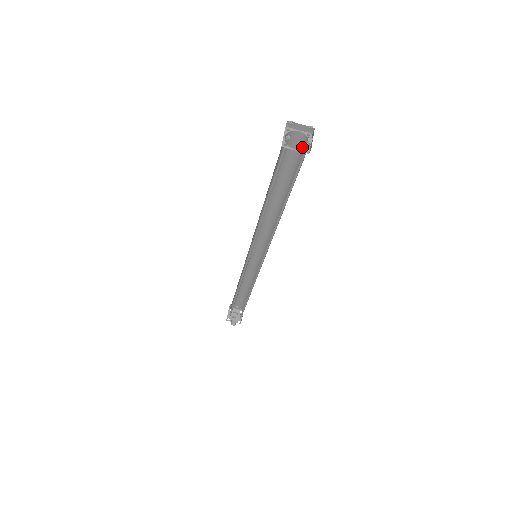
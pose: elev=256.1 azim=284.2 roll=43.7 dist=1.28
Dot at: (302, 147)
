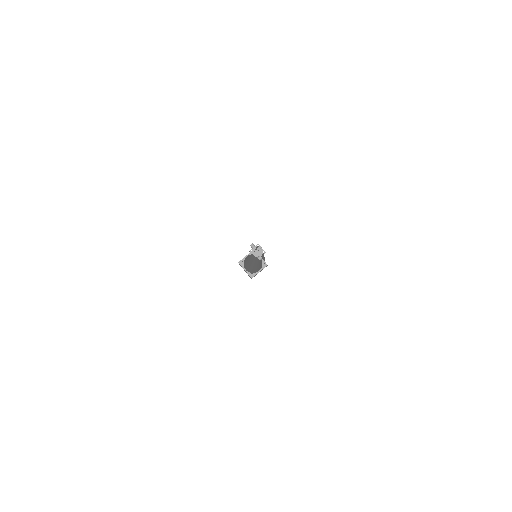
Dot at: occluded
